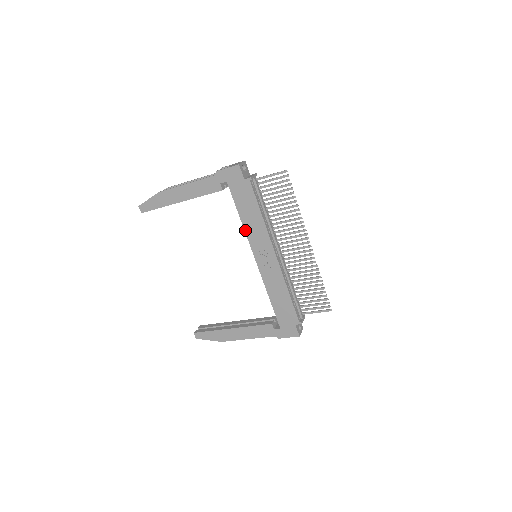
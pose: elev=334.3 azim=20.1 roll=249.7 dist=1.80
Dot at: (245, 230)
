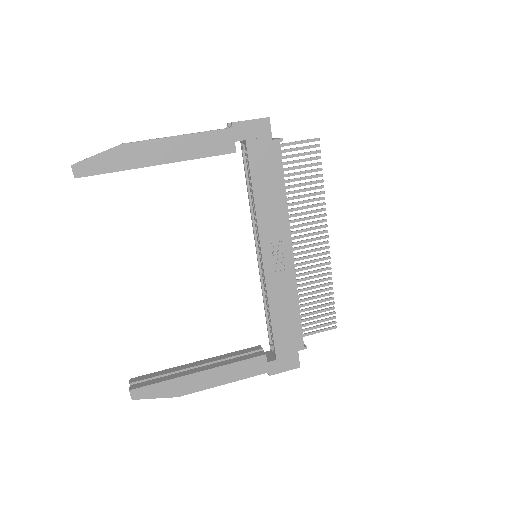
Dot at: (257, 215)
